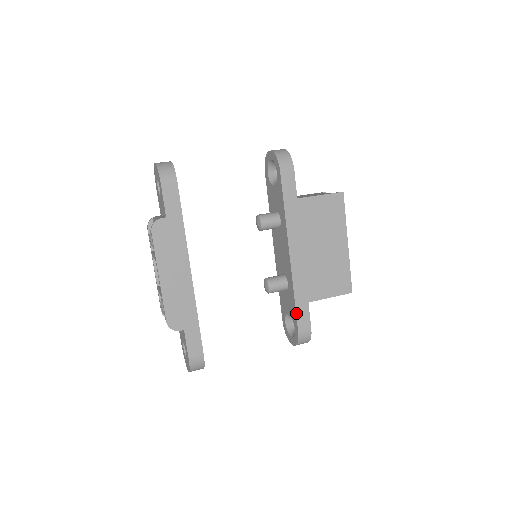
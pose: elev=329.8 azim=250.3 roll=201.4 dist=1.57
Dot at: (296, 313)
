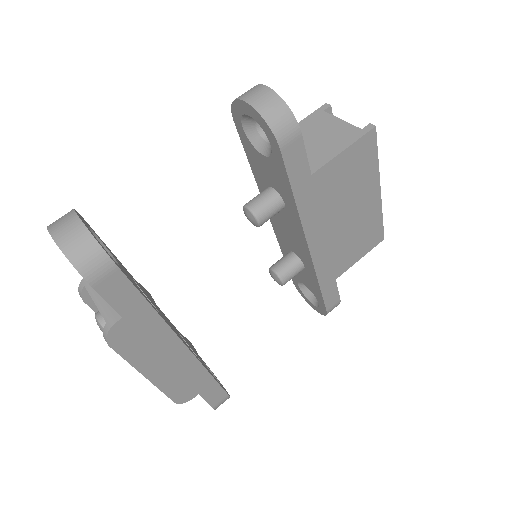
Dot at: (323, 297)
